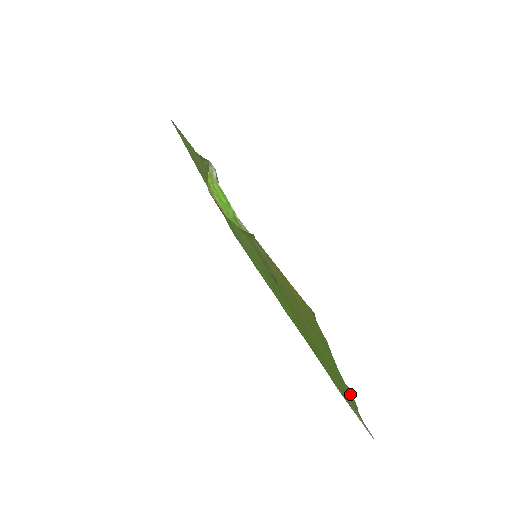
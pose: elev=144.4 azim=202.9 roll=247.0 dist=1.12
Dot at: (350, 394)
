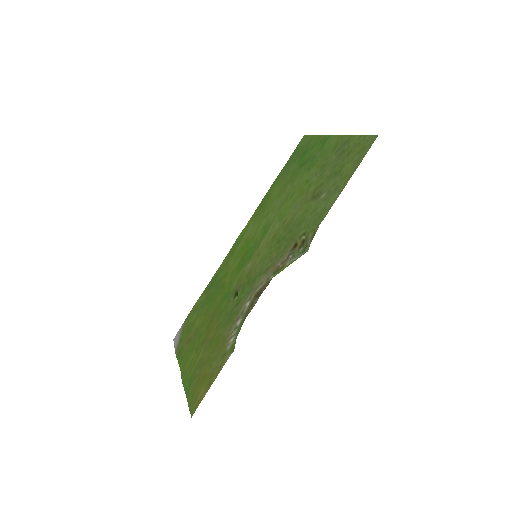
Dot at: (180, 365)
